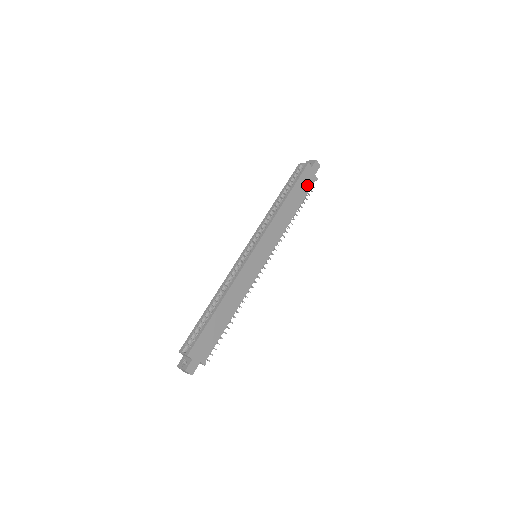
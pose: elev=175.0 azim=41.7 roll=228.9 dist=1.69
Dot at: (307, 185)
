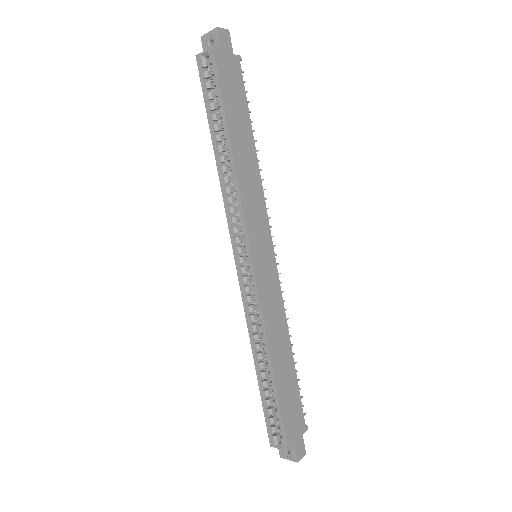
Dot at: (236, 85)
